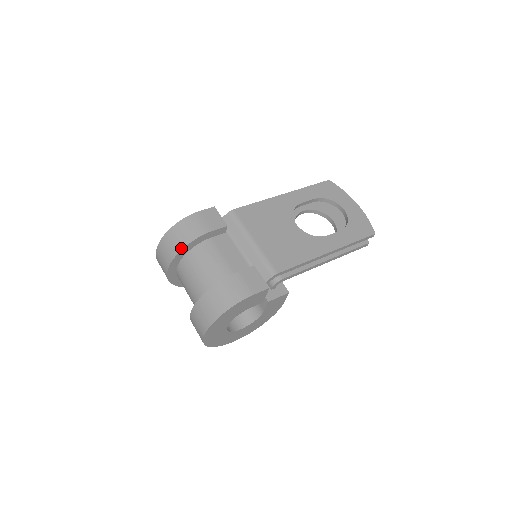
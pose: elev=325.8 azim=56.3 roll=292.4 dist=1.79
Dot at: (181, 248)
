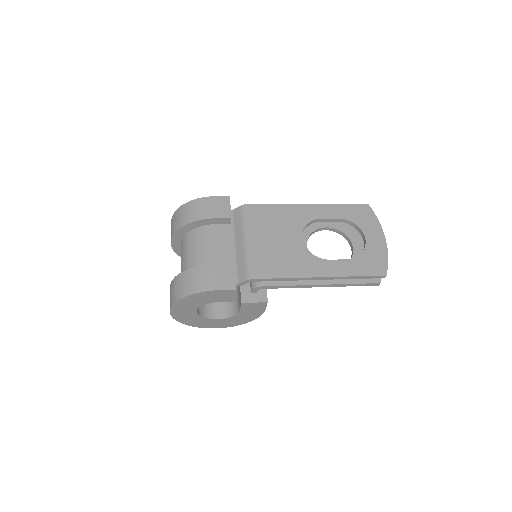
Dot at: (182, 225)
